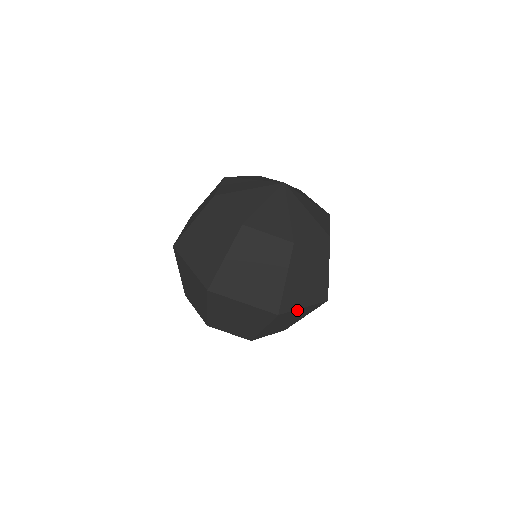
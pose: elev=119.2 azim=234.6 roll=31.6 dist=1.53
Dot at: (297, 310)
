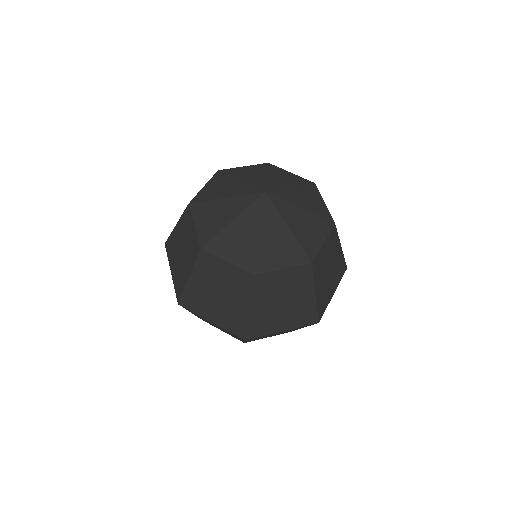
Dot at: (274, 333)
